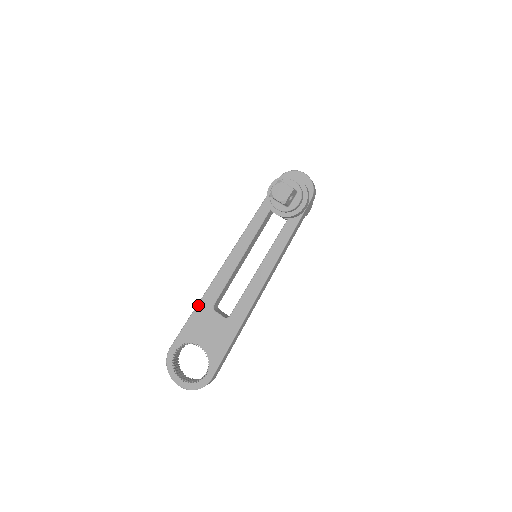
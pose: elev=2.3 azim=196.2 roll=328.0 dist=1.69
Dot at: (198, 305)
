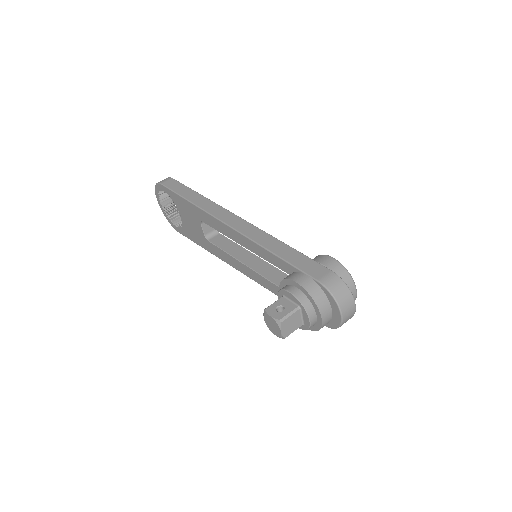
Dot at: (192, 204)
